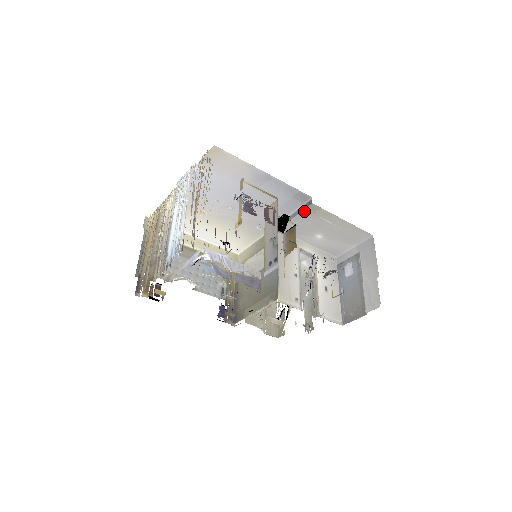
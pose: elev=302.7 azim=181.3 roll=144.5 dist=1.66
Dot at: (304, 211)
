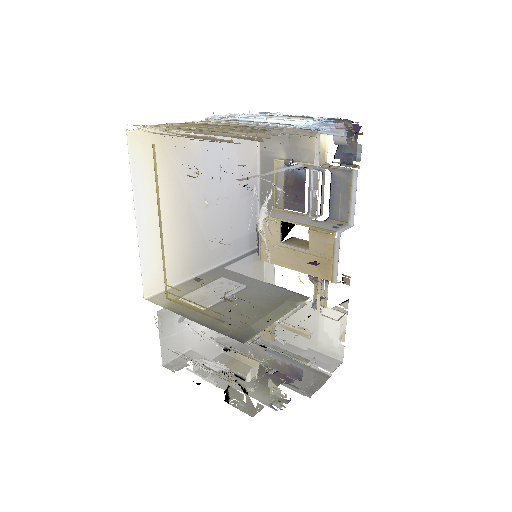
Dot at: (254, 255)
